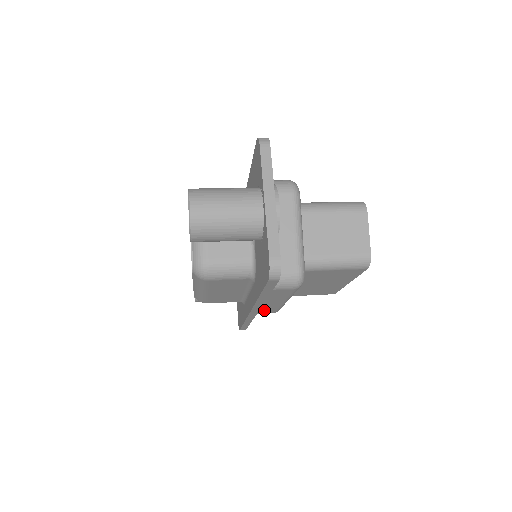
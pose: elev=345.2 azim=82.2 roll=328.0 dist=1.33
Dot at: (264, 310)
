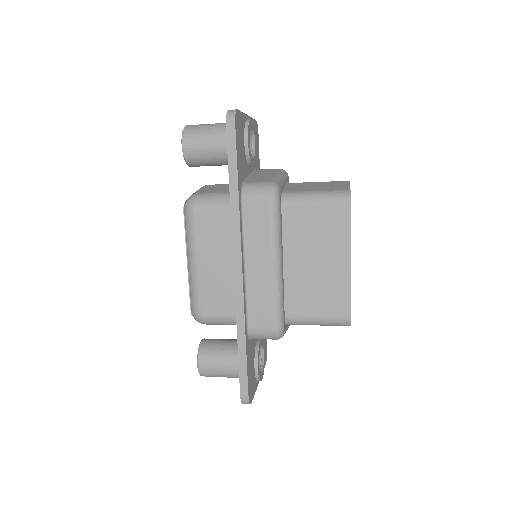
Dot at: (258, 307)
